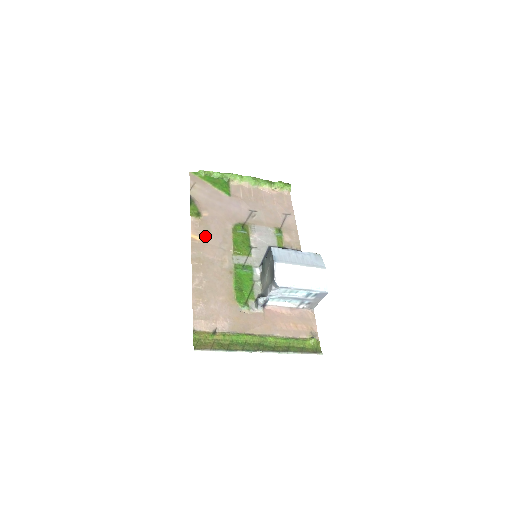
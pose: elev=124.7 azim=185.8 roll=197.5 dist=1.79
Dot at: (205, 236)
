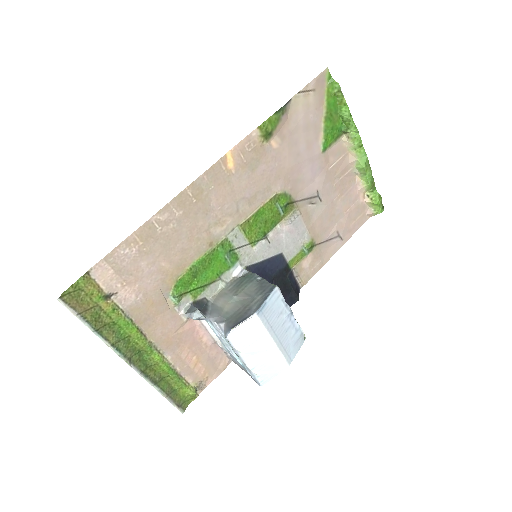
Dot at: (241, 171)
